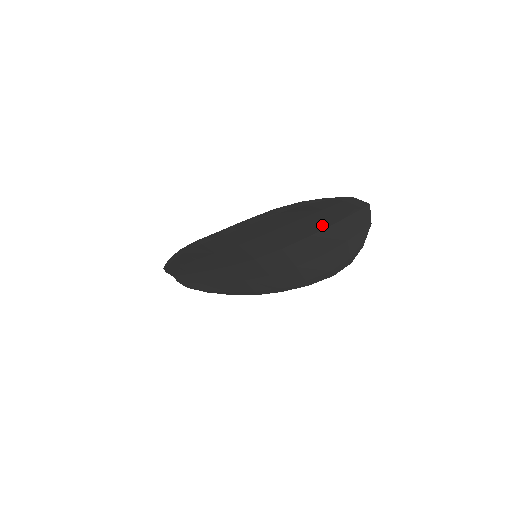
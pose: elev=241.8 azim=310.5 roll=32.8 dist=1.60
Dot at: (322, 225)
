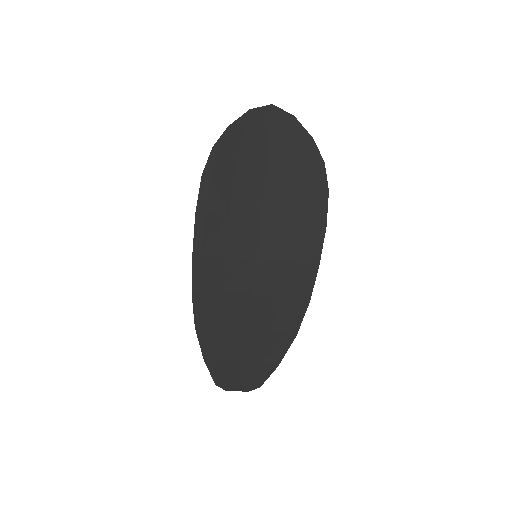
Dot at: (261, 158)
